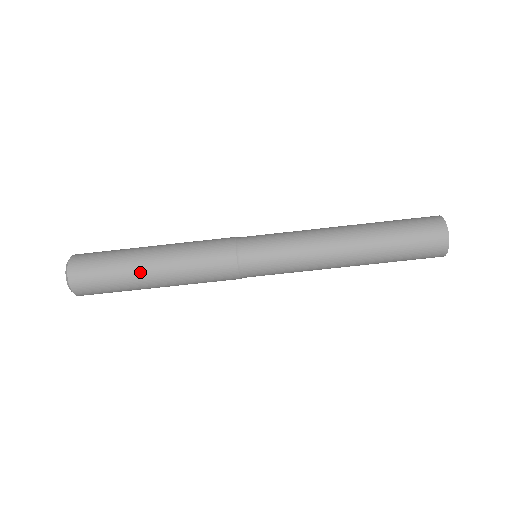
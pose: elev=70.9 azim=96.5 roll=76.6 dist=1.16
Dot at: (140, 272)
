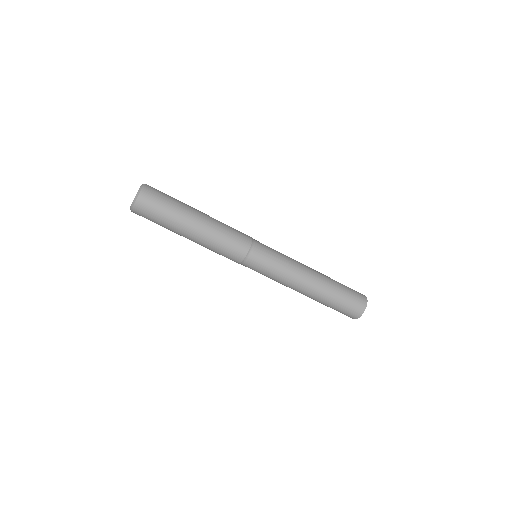
Dot at: (182, 231)
